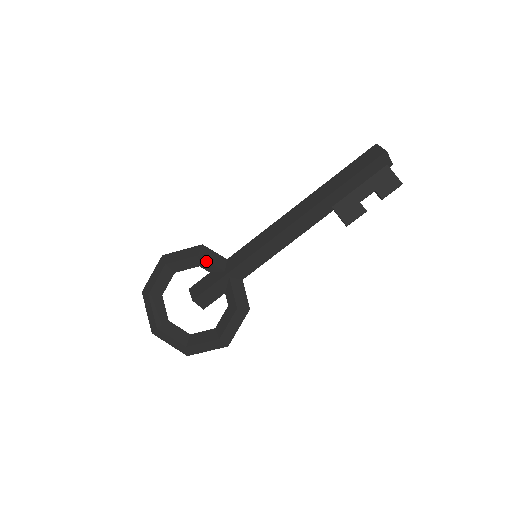
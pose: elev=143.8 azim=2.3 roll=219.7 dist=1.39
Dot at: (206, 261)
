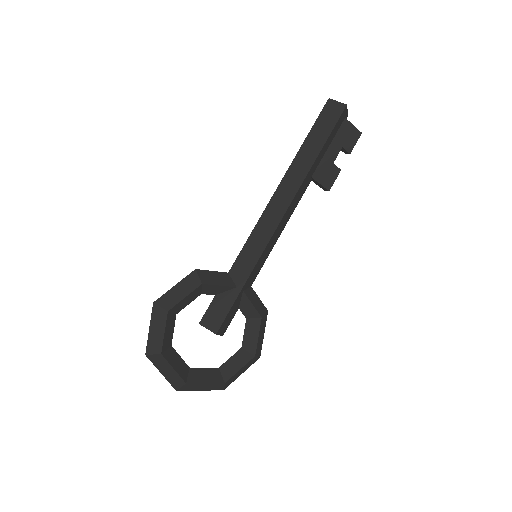
Dot at: (212, 286)
